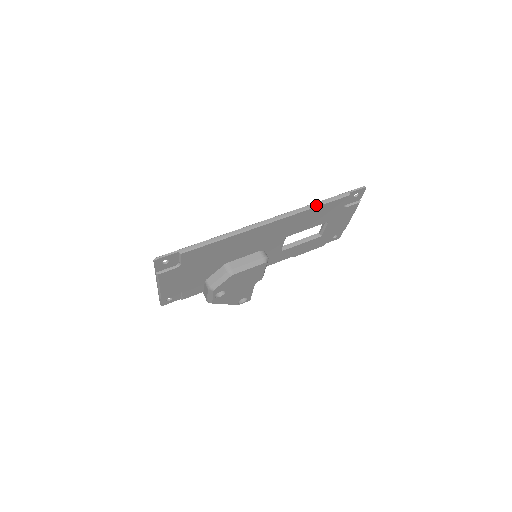
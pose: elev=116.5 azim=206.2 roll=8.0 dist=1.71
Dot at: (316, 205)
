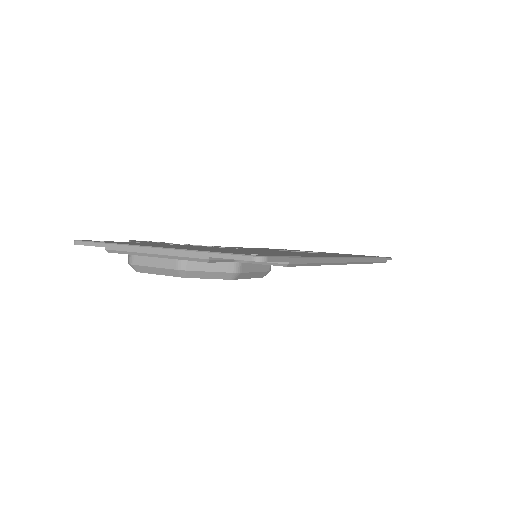
Dot at: (374, 261)
